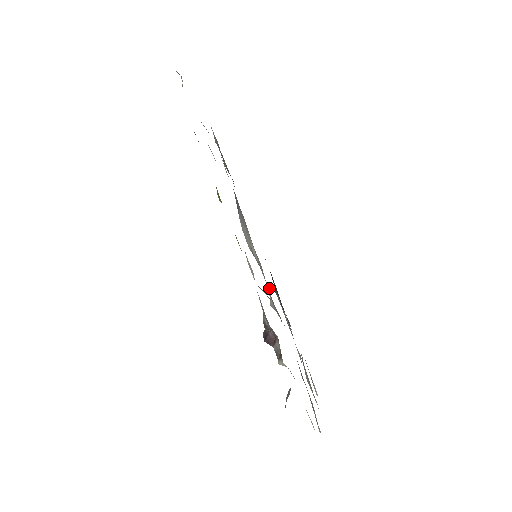
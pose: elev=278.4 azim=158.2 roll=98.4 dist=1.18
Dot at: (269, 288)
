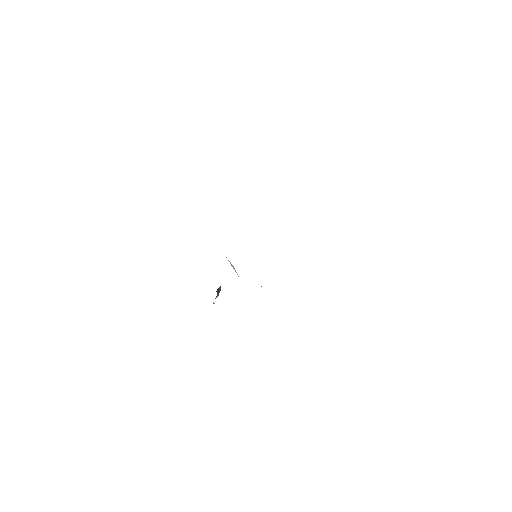
Dot at: occluded
